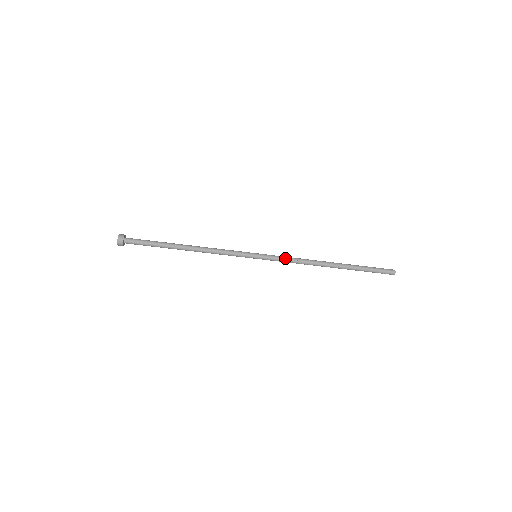
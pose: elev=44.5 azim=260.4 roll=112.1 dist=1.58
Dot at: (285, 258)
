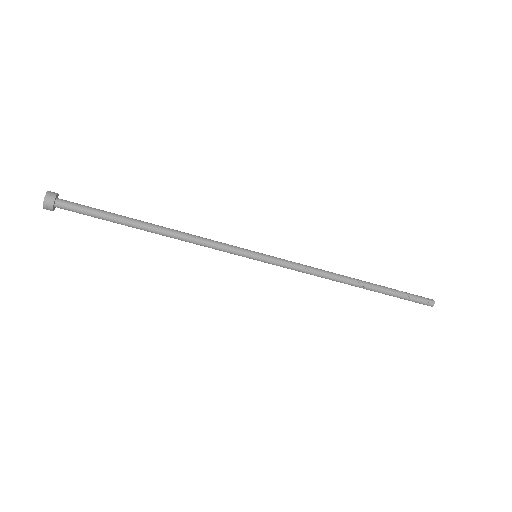
Dot at: (296, 268)
